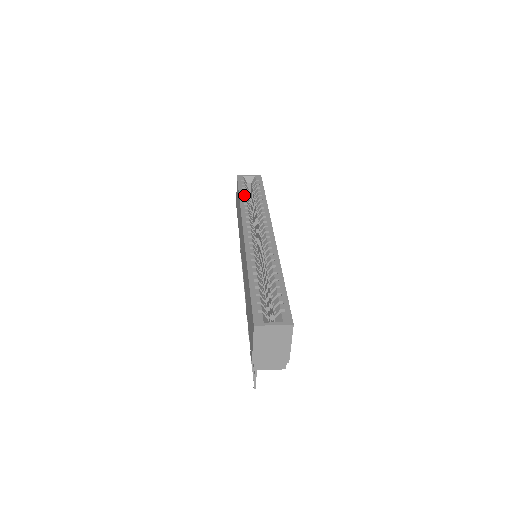
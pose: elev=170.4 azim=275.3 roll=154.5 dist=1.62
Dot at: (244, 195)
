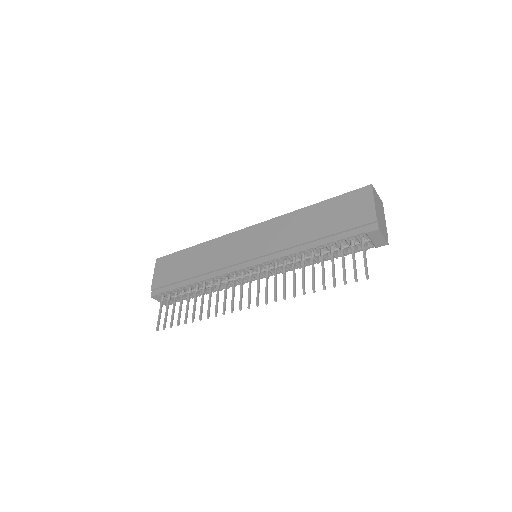
Dot at: occluded
